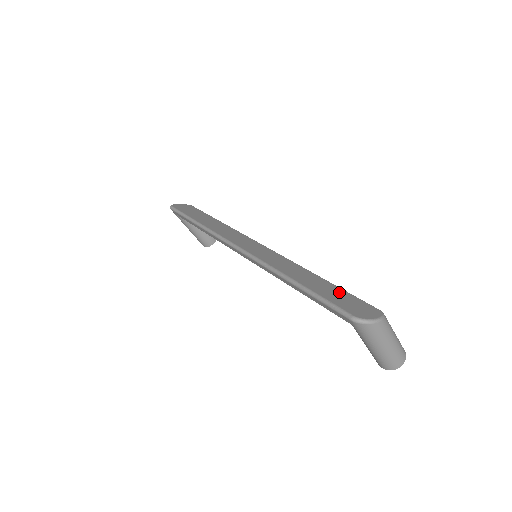
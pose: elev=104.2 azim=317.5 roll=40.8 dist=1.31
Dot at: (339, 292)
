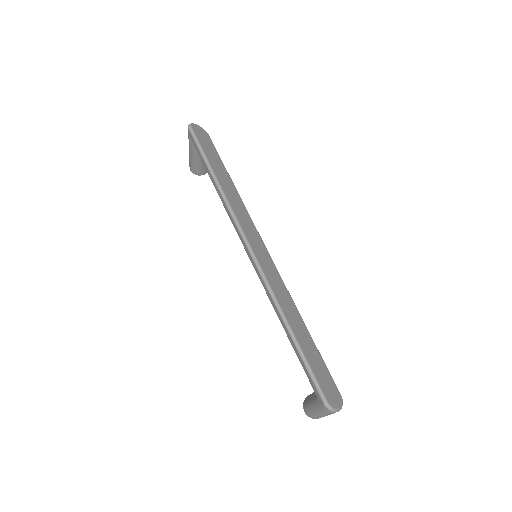
Dot at: (319, 360)
